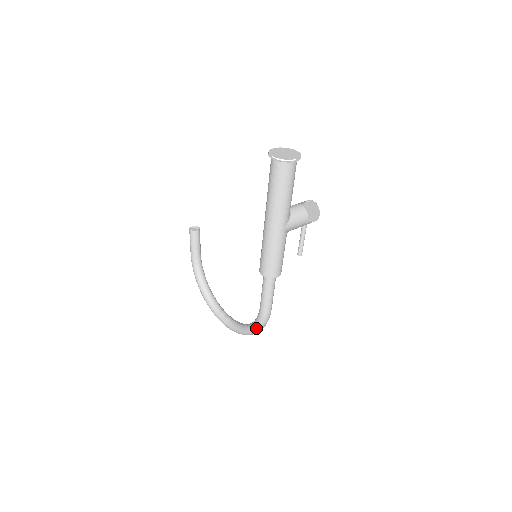
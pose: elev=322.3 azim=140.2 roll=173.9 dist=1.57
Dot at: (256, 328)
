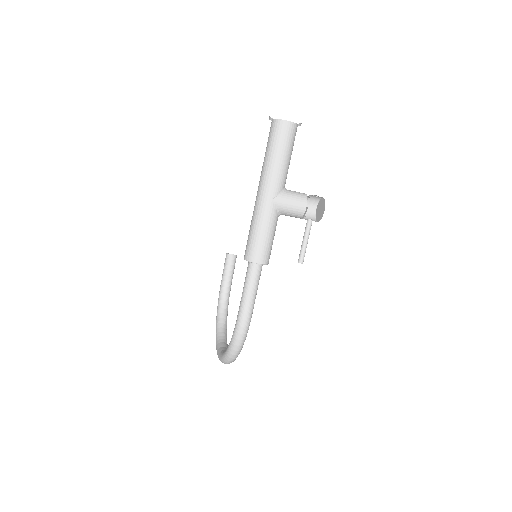
Dot at: (232, 341)
